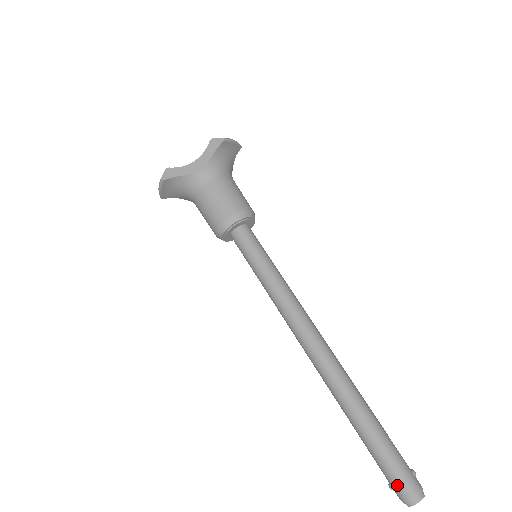
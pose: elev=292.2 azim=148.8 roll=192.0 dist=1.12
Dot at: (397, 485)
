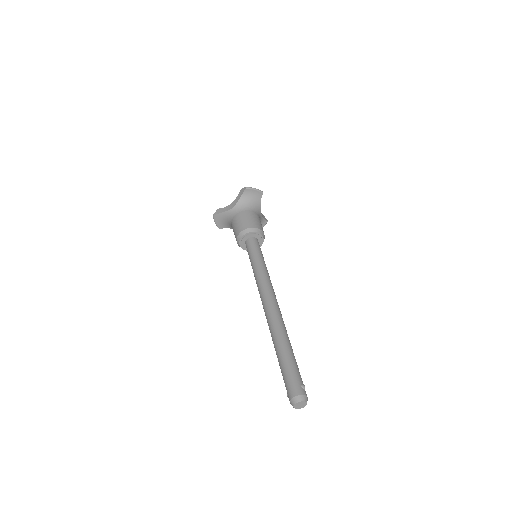
Dot at: (287, 391)
